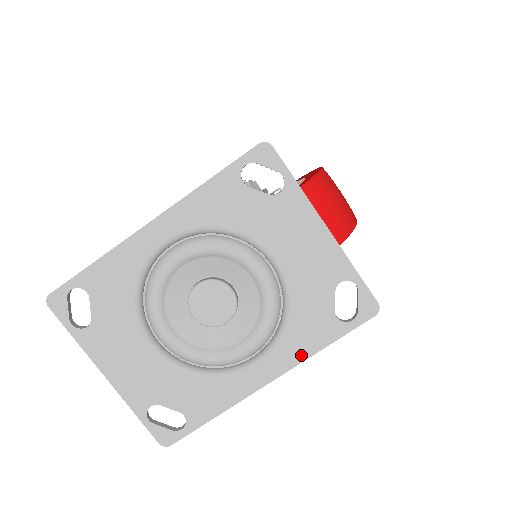
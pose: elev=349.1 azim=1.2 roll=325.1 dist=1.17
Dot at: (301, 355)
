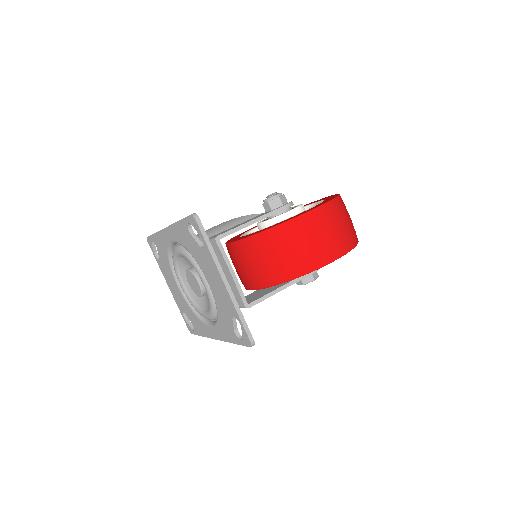
Dot at: (225, 338)
